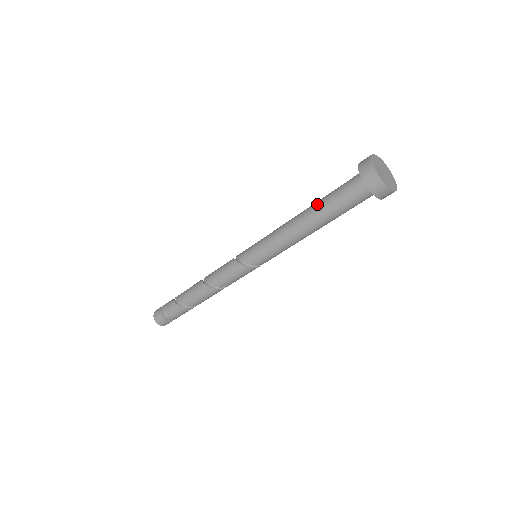
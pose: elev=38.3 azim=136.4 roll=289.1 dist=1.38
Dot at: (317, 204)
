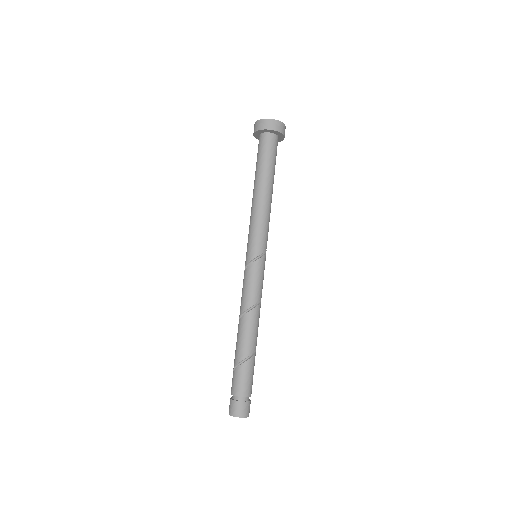
Dot at: occluded
